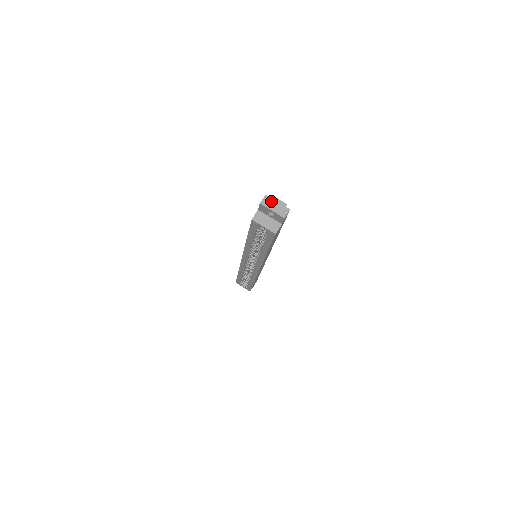
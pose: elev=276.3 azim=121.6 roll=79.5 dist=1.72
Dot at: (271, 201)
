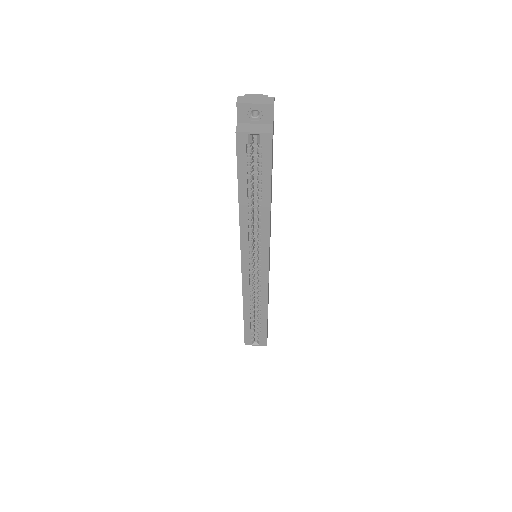
Dot at: (248, 98)
